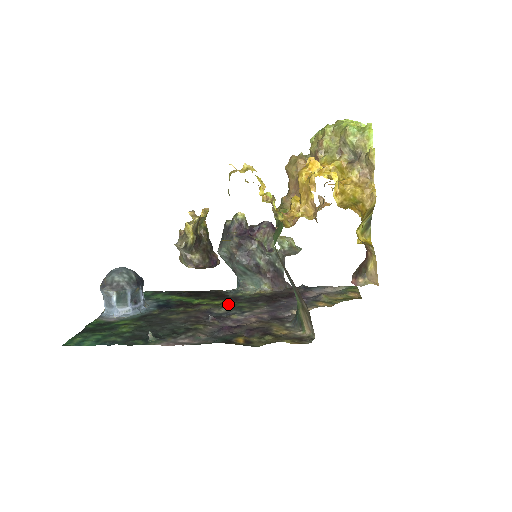
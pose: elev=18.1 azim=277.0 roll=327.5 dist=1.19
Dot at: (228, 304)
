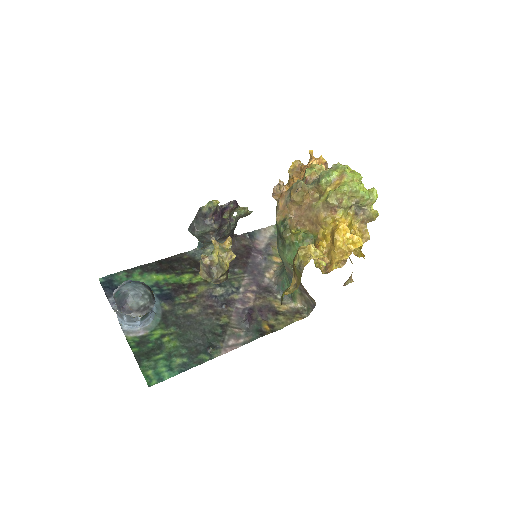
Dot at: occluded
